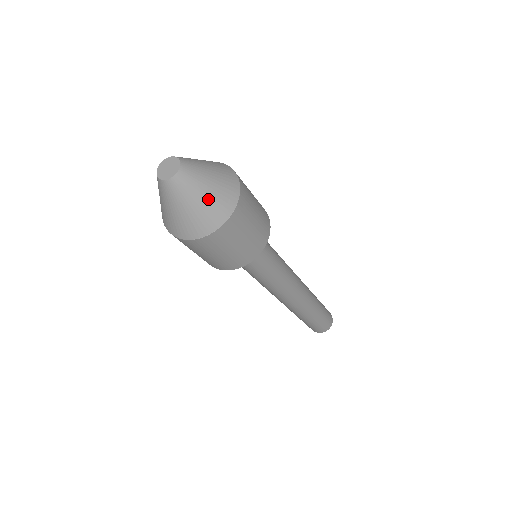
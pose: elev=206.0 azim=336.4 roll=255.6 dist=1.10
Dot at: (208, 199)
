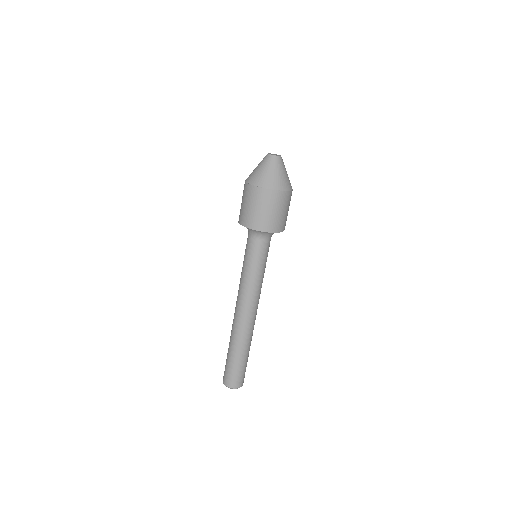
Dot at: (285, 176)
